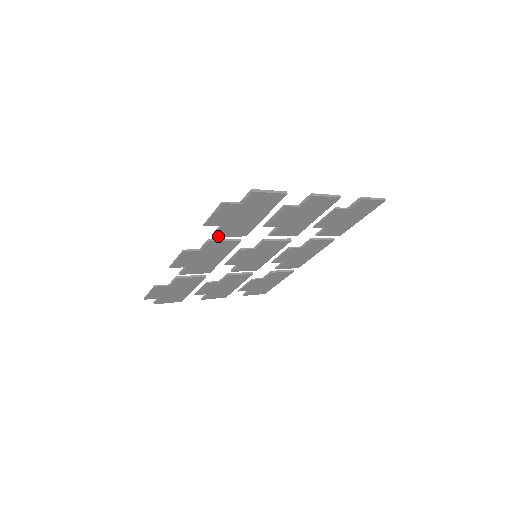
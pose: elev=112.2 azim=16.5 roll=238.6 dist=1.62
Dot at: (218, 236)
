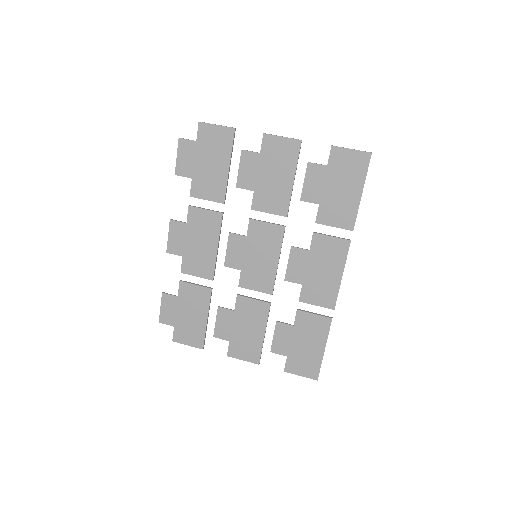
Dot at: occluded
